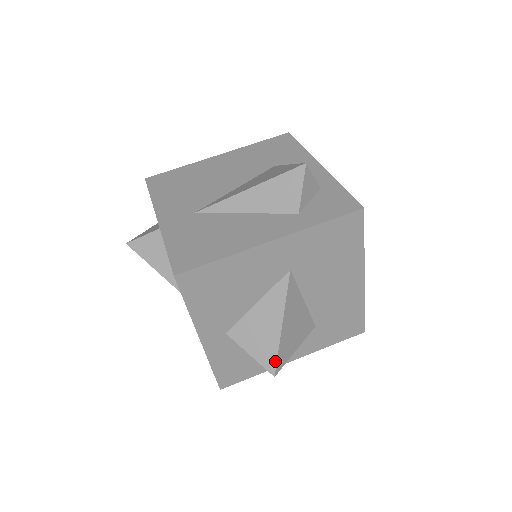
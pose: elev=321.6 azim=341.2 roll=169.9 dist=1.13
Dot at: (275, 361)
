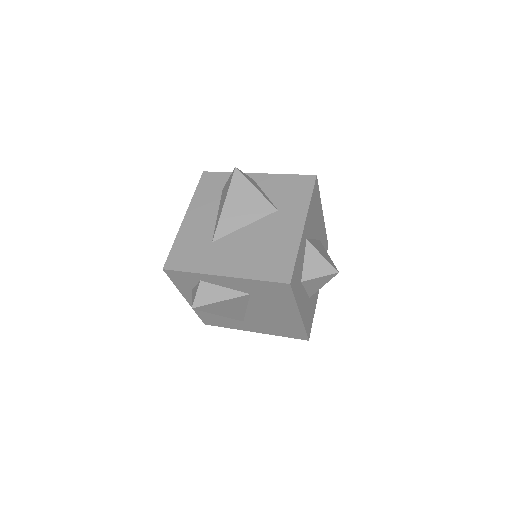
Dot at: (335, 266)
